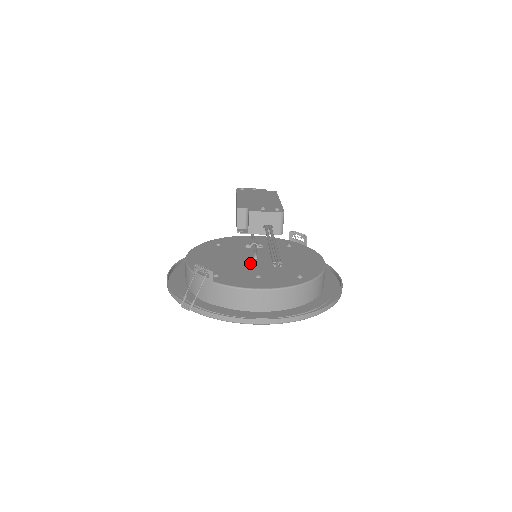
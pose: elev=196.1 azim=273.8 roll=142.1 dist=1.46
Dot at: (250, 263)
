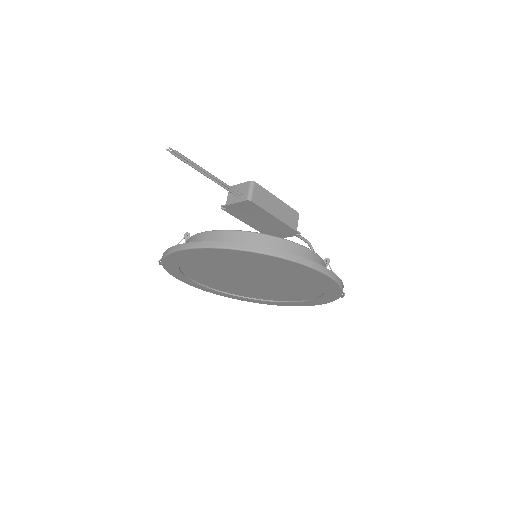
Dot at: occluded
